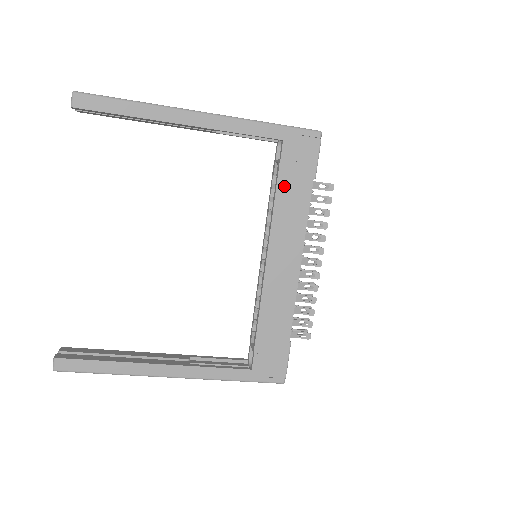
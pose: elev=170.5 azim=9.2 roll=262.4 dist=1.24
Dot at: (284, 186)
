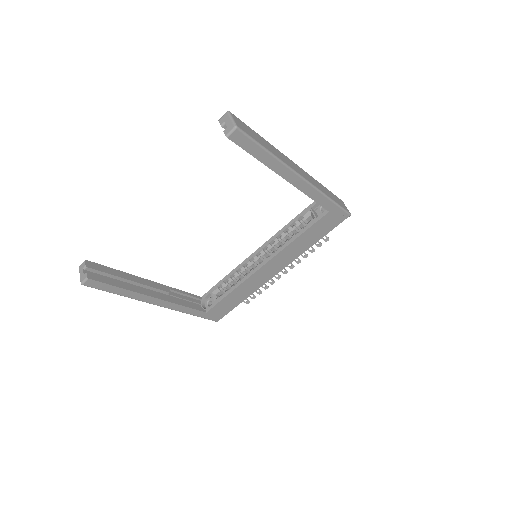
Dot at: (307, 234)
